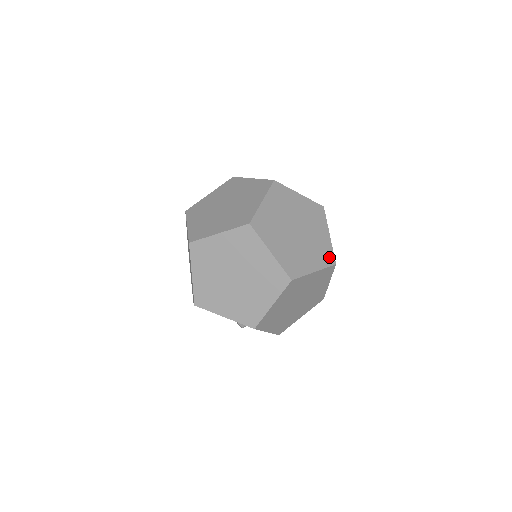
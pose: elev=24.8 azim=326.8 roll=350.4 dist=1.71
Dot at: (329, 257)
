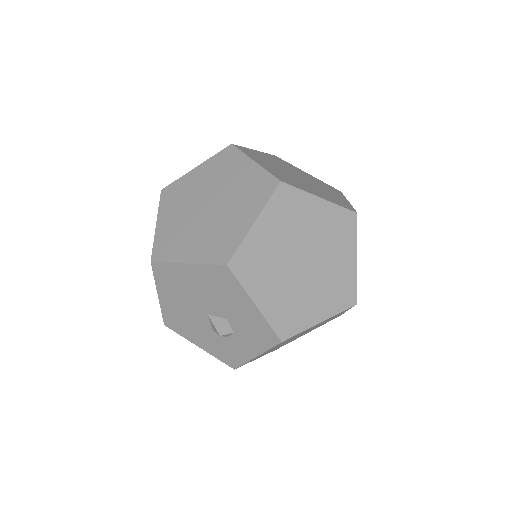
Dot at: occluded
